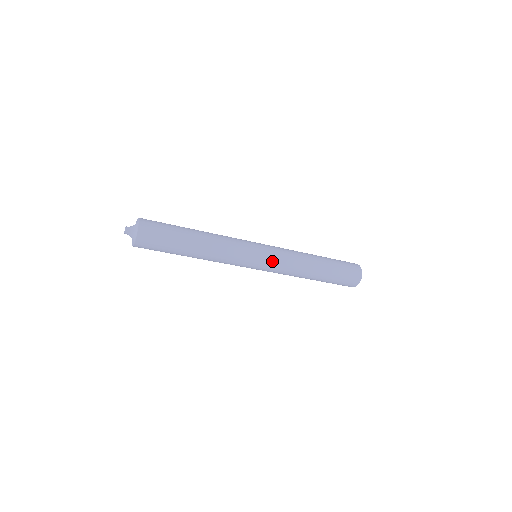
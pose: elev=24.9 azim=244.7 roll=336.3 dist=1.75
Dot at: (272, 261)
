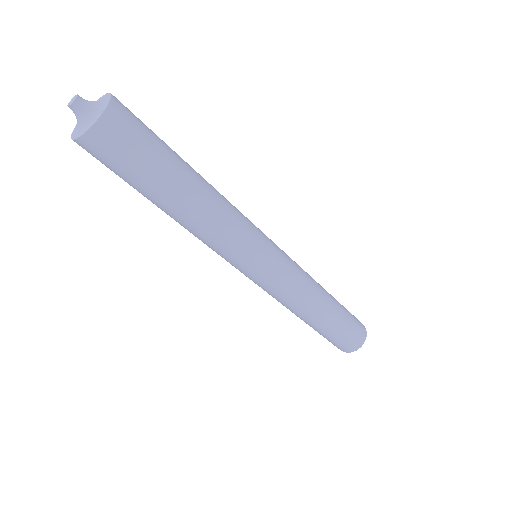
Dot at: (285, 258)
